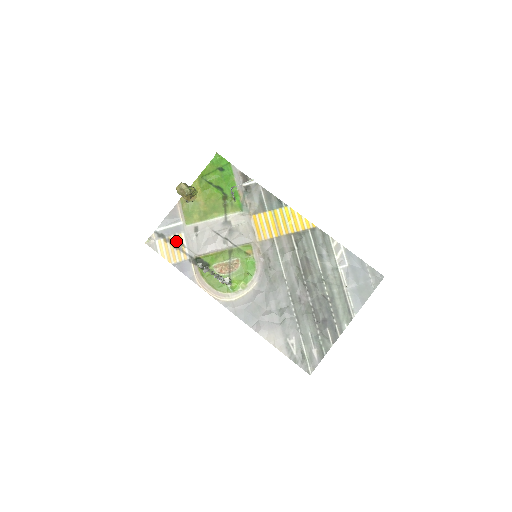
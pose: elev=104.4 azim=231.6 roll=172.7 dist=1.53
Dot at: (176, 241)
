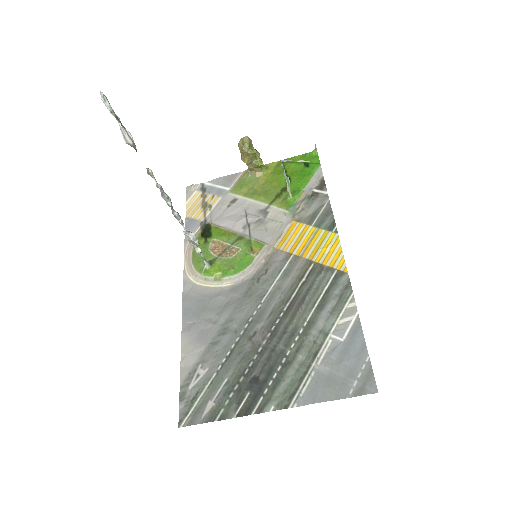
Dot at: (209, 201)
